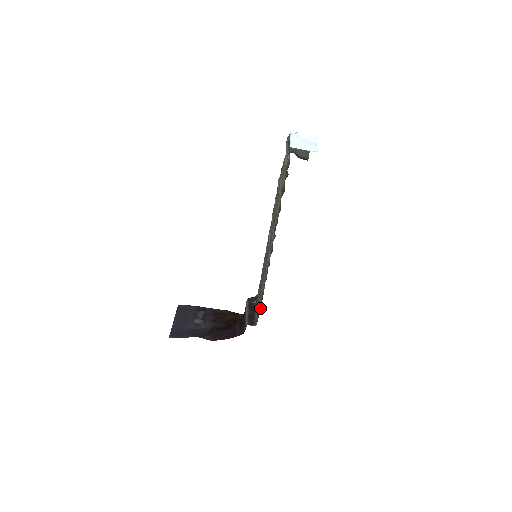
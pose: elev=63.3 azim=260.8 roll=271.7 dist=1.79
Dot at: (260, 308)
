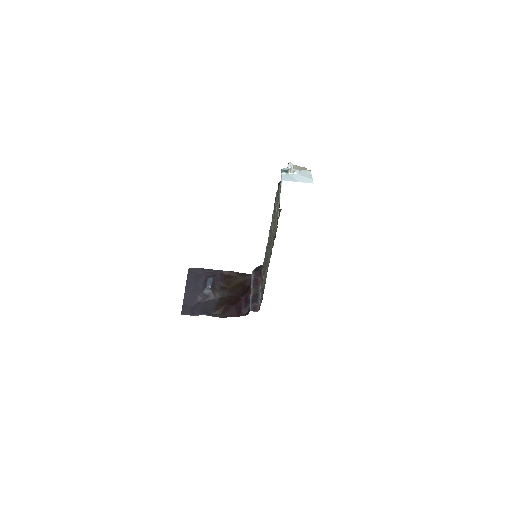
Dot at: occluded
